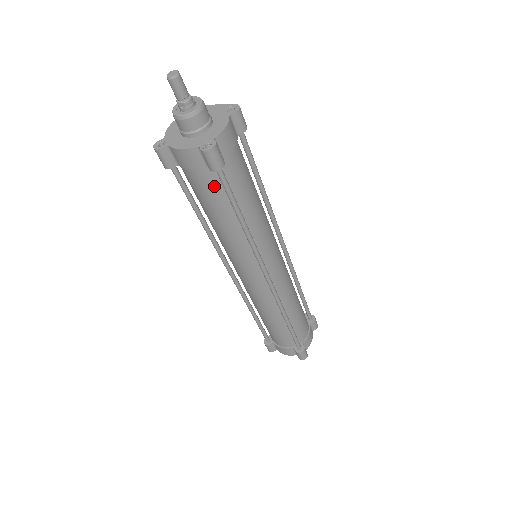
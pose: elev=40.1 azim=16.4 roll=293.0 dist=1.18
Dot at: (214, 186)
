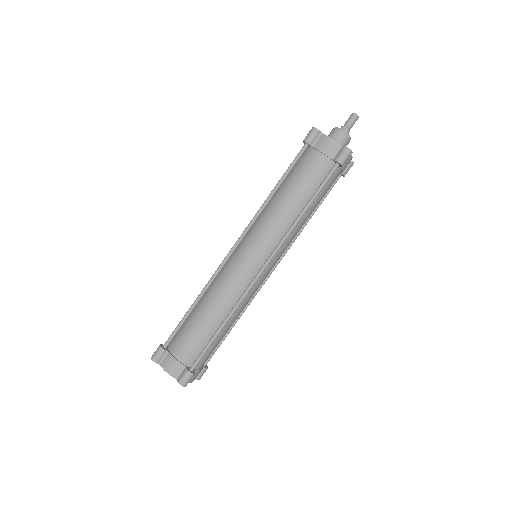
Dot at: (319, 173)
